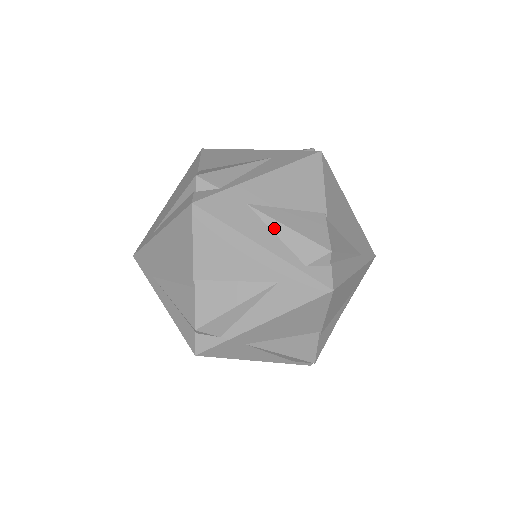
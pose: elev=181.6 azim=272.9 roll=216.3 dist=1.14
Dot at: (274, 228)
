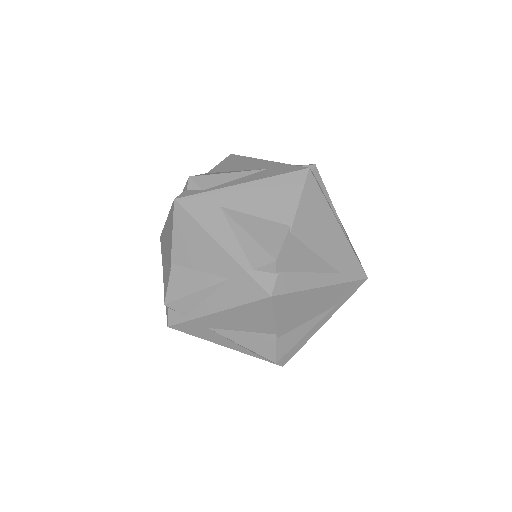
Dot at: (236, 231)
